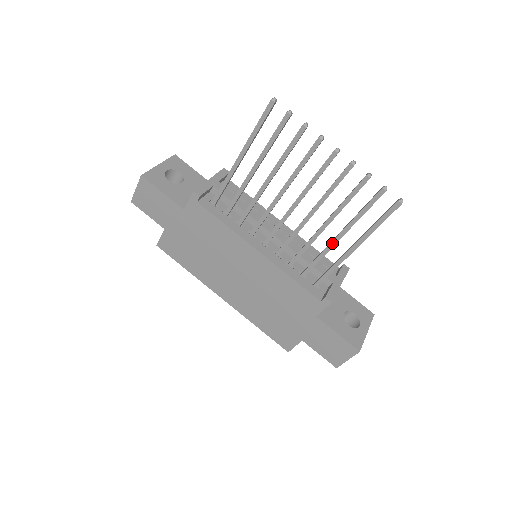
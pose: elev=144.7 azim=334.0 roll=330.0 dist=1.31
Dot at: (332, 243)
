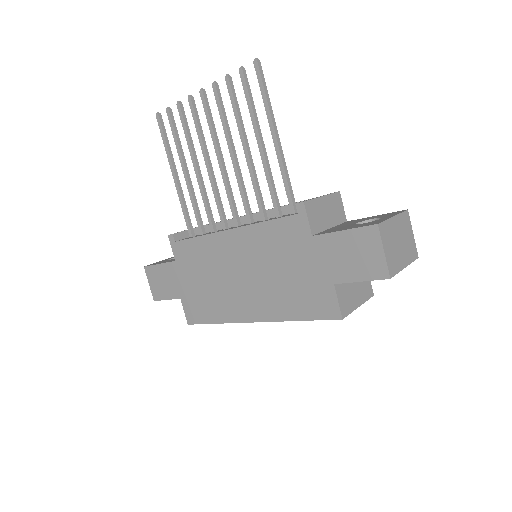
Dot at: (261, 156)
